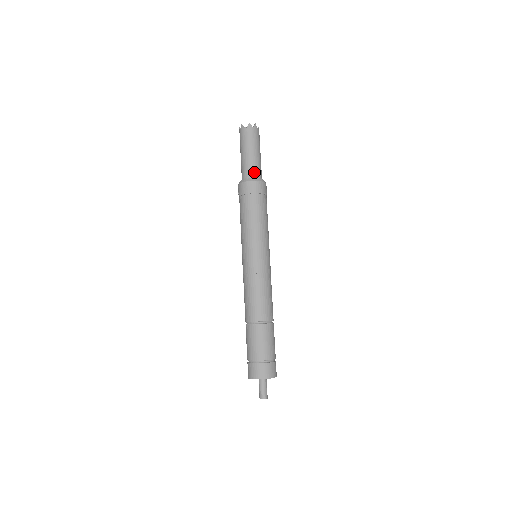
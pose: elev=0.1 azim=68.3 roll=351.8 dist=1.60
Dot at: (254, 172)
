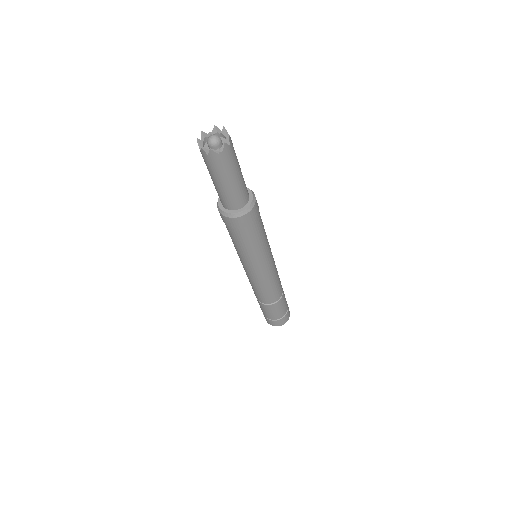
Dot at: (225, 203)
